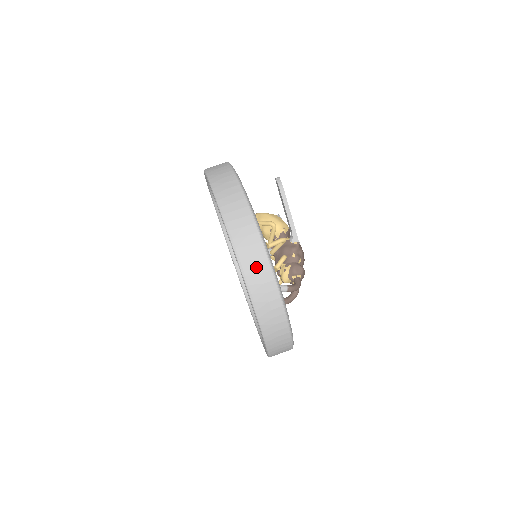
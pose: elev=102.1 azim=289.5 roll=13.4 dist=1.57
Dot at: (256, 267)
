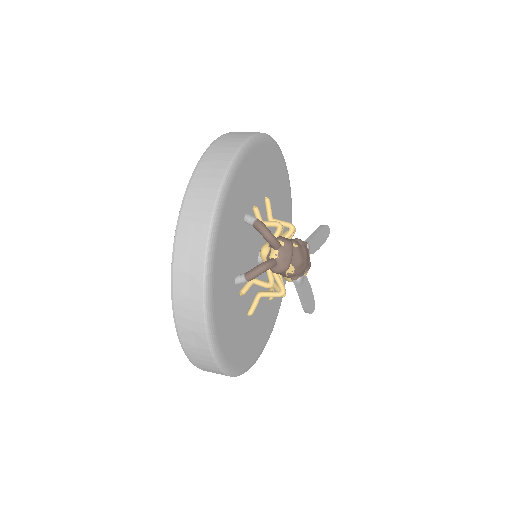
Dot at: (241, 133)
